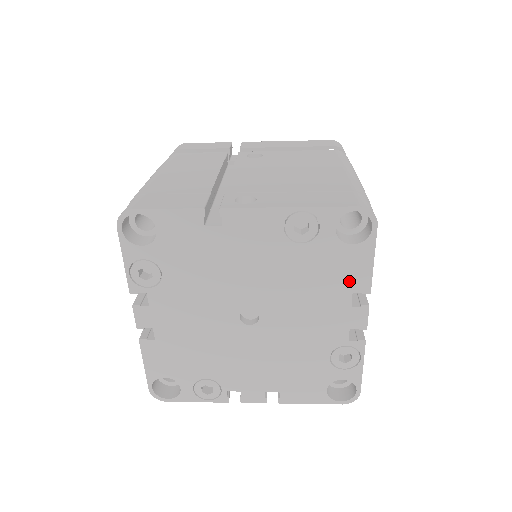
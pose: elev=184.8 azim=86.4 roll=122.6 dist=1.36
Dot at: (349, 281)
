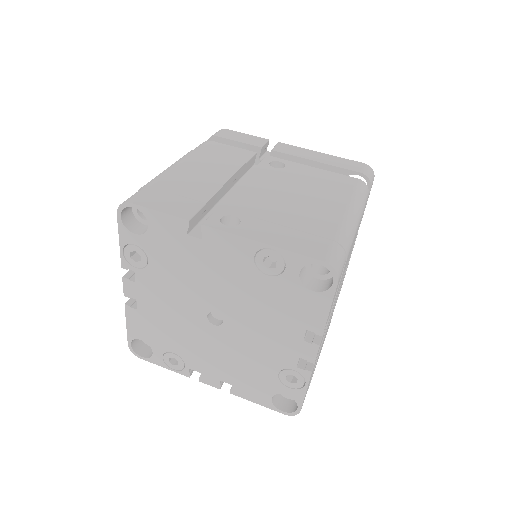
Dot at: (305, 319)
